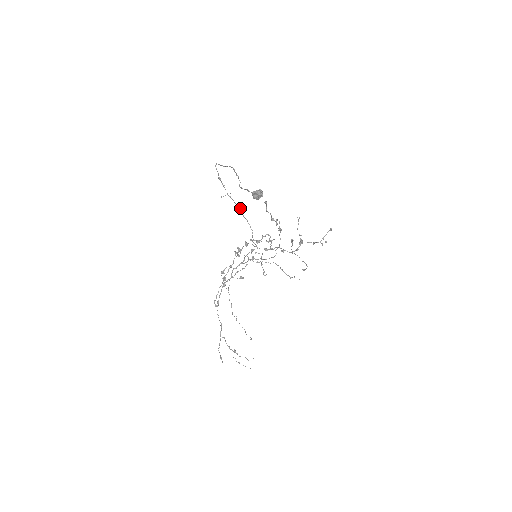
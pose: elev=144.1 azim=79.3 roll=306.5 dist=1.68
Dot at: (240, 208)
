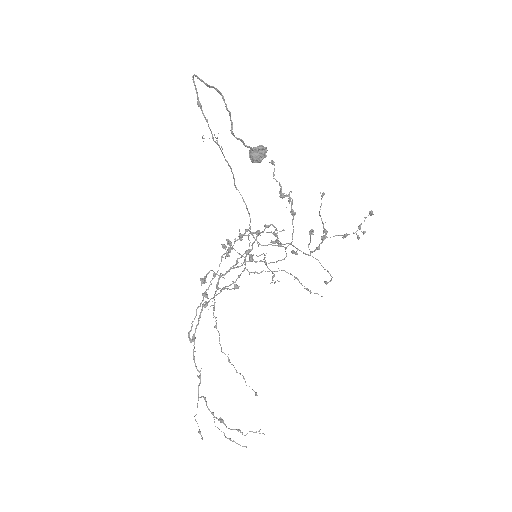
Dot at: (231, 170)
